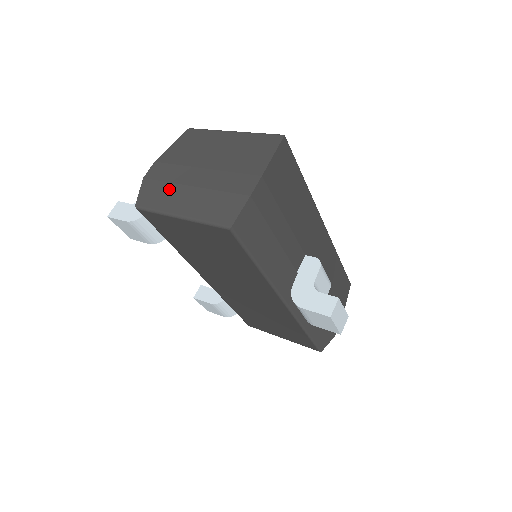
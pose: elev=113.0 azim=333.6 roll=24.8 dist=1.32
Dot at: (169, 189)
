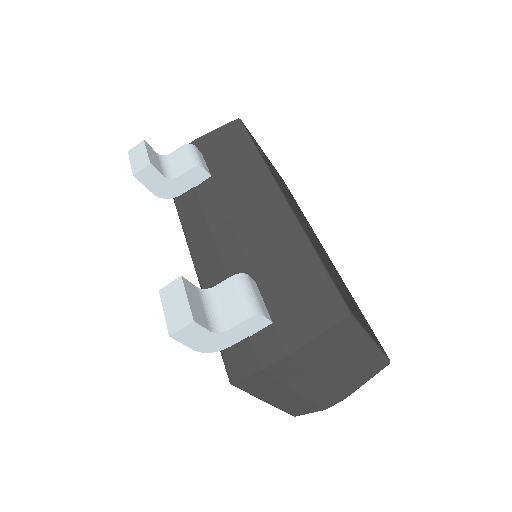
Dot at: (278, 388)
